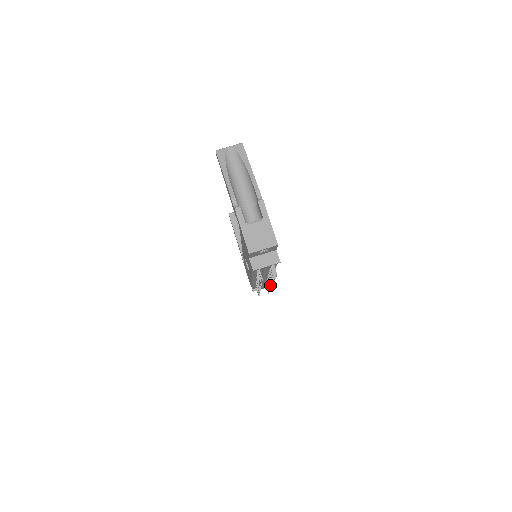
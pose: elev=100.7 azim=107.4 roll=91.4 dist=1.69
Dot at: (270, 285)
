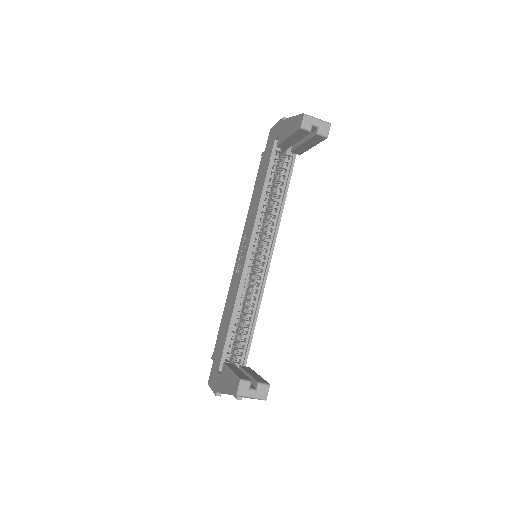
Dot at: occluded
